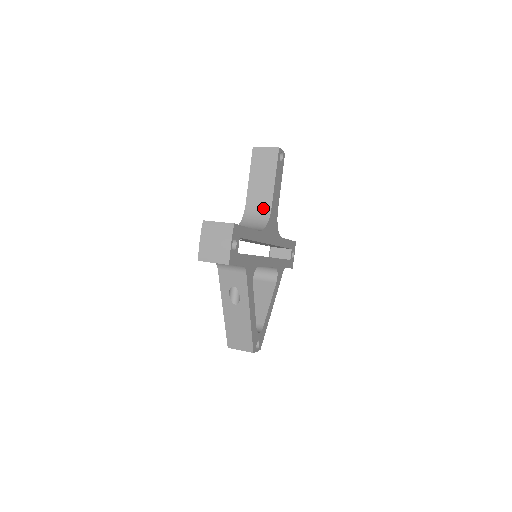
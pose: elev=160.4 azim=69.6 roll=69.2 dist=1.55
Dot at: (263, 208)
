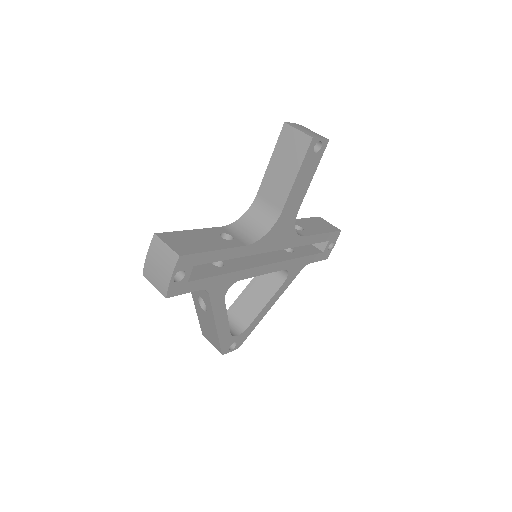
Dot at: (272, 209)
